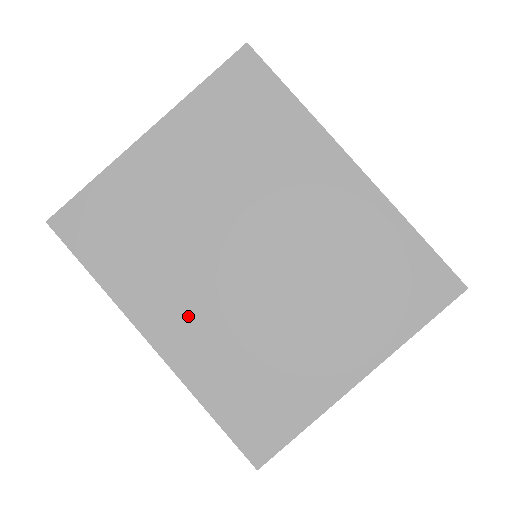
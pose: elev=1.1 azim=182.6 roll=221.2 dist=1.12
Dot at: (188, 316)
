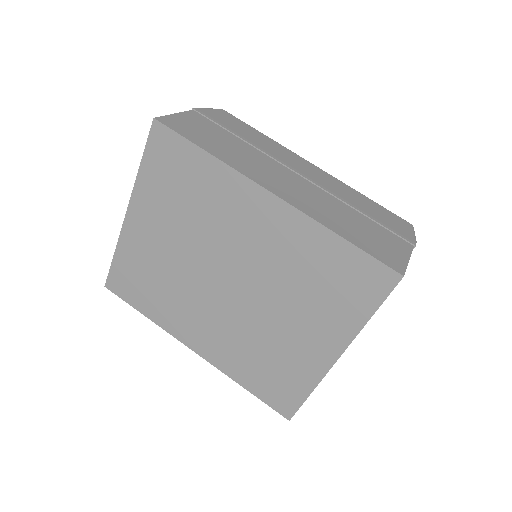
Dot at: (206, 331)
